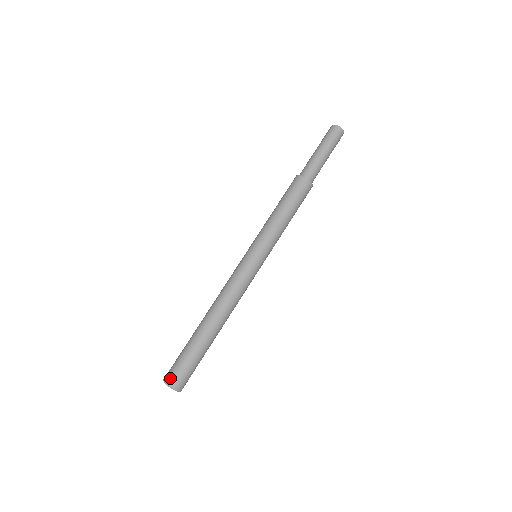
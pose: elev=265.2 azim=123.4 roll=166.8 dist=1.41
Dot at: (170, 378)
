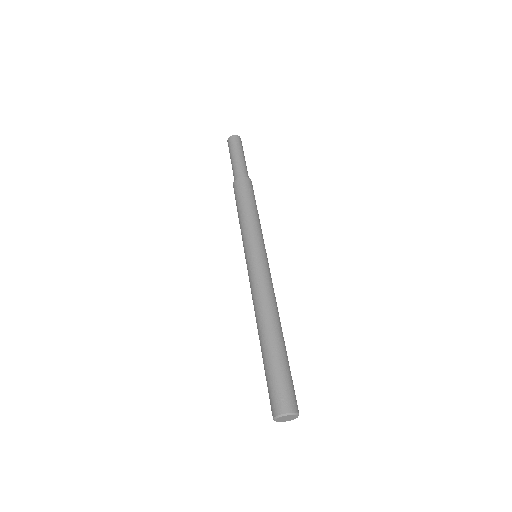
Dot at: (276, 407)
